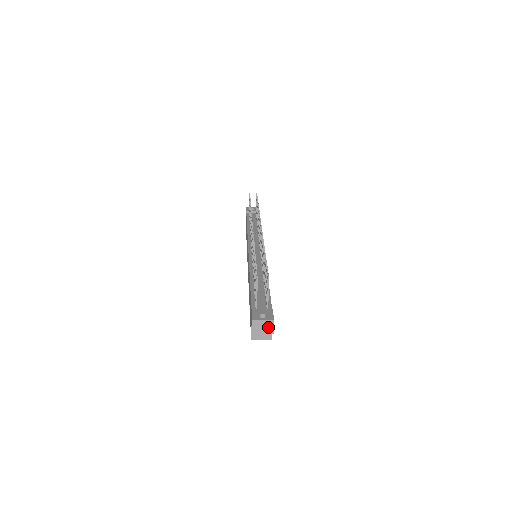
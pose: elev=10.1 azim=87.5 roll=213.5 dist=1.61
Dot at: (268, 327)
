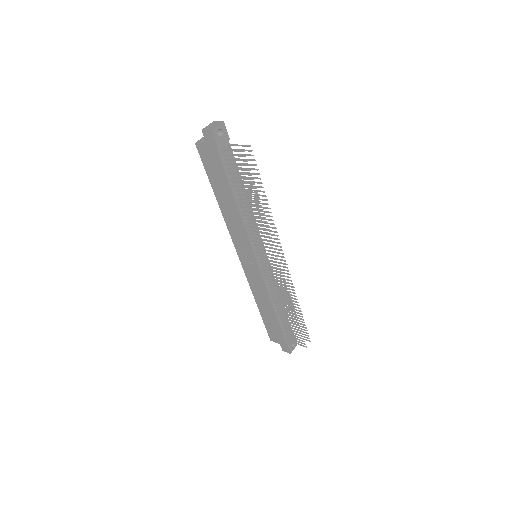
Dot at: (292, 345)
